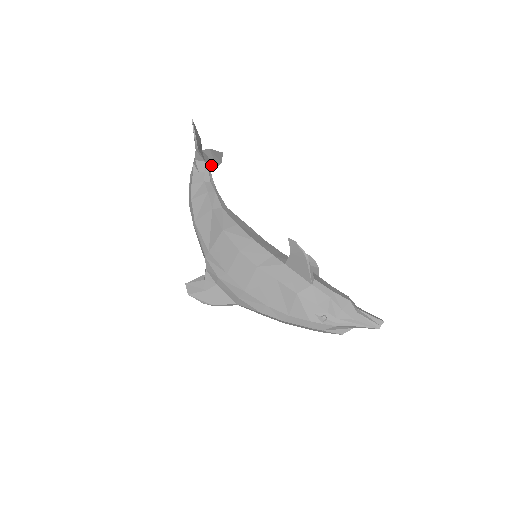
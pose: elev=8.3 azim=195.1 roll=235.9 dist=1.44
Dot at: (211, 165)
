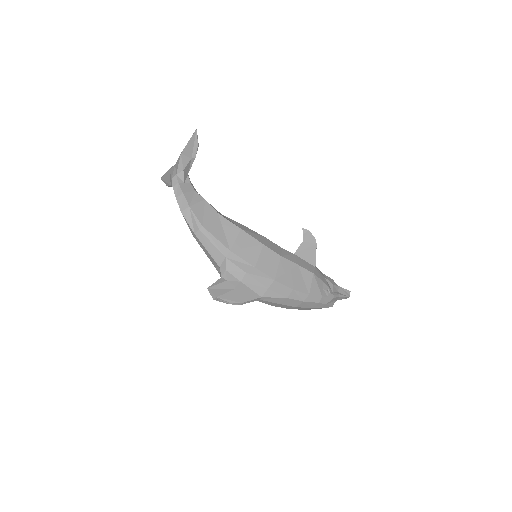
Dot at: occluded
